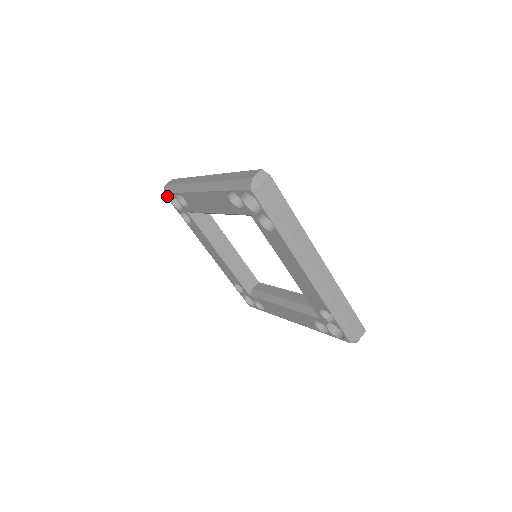
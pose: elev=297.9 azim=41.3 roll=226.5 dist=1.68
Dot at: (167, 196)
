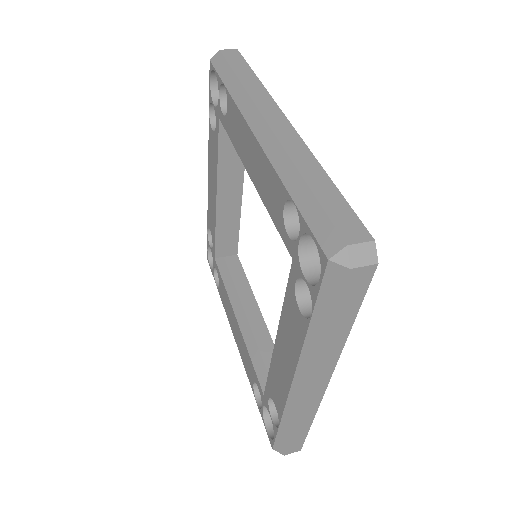
Dot at: (211, 68)
